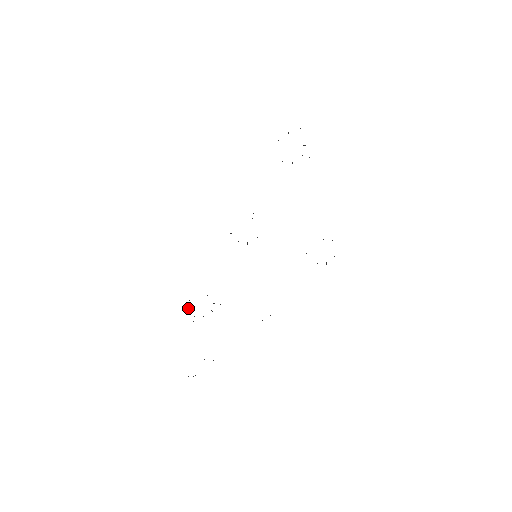
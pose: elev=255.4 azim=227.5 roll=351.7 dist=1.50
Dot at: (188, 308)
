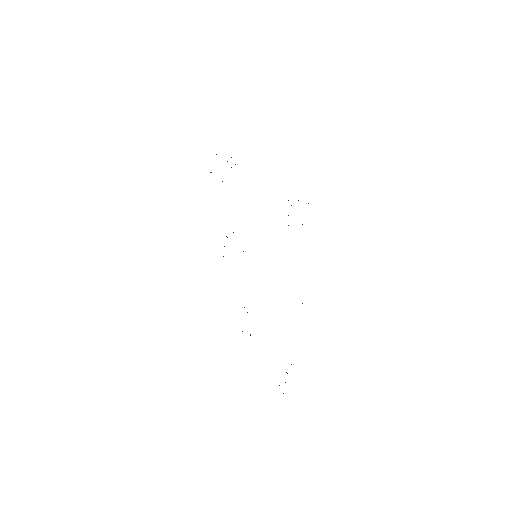
Dot at: occluded
